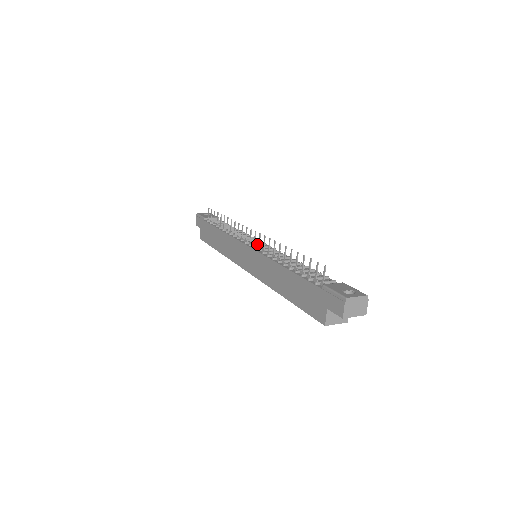
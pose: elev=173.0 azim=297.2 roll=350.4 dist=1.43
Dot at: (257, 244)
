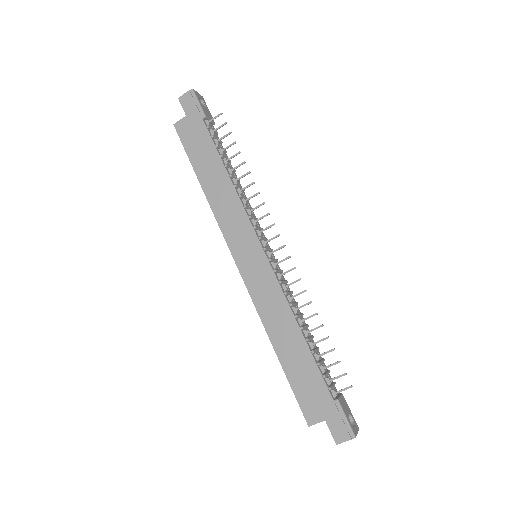
Dot at: (269, 250)
